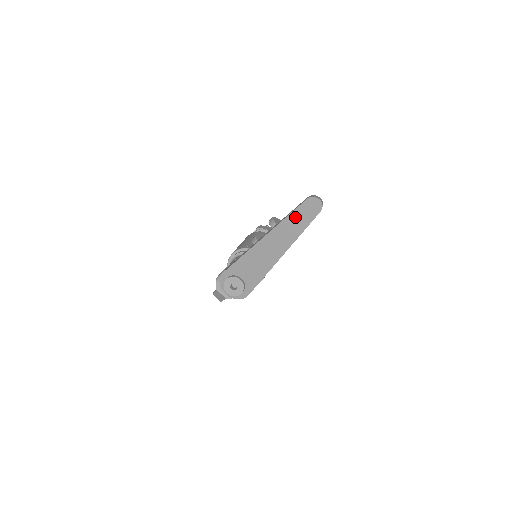
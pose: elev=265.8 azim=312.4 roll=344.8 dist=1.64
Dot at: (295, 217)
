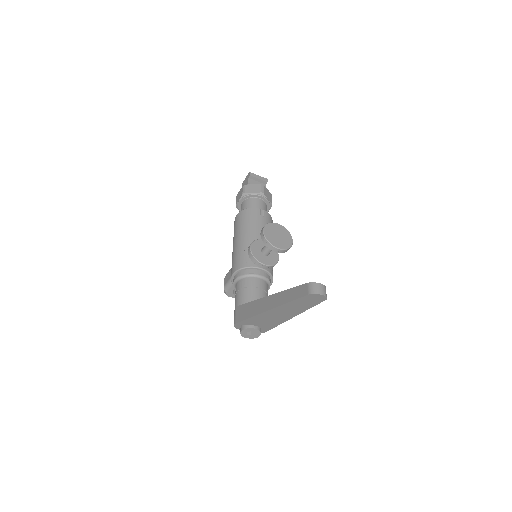
Dot at: (298, 302)
